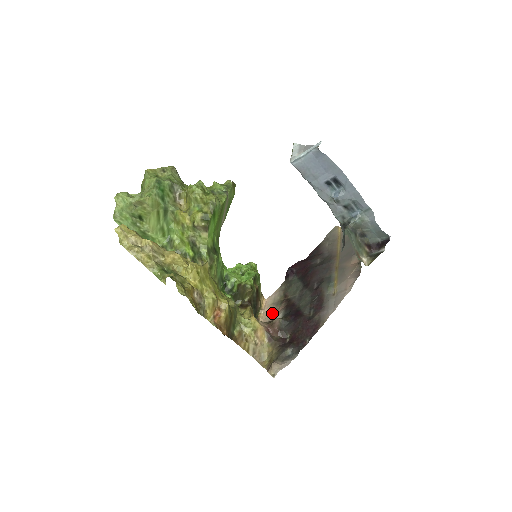
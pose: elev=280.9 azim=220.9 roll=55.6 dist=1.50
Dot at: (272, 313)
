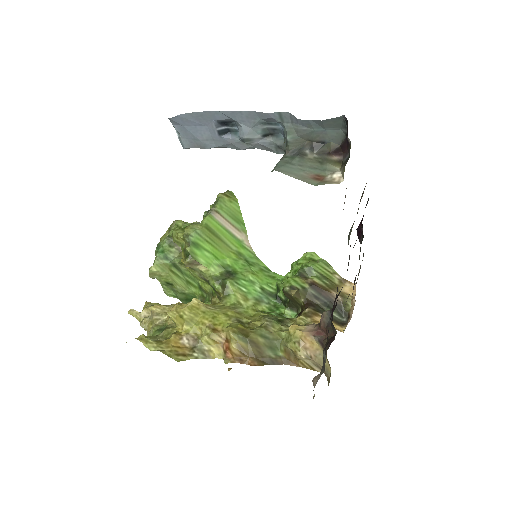
Dot at: occluded
